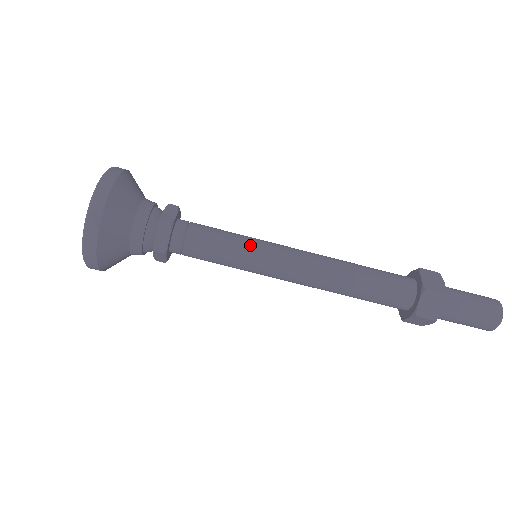
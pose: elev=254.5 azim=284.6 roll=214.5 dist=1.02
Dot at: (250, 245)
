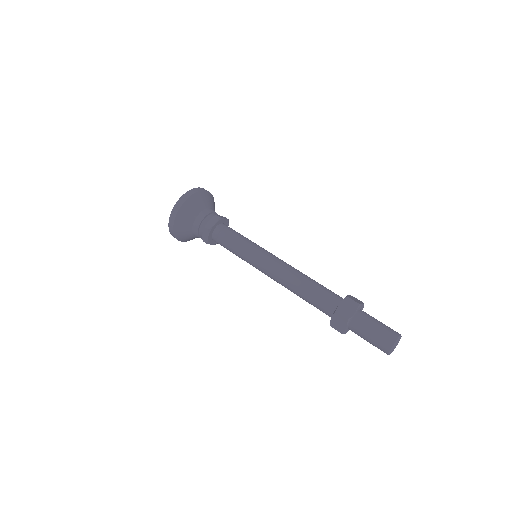
Dot at: occluded
